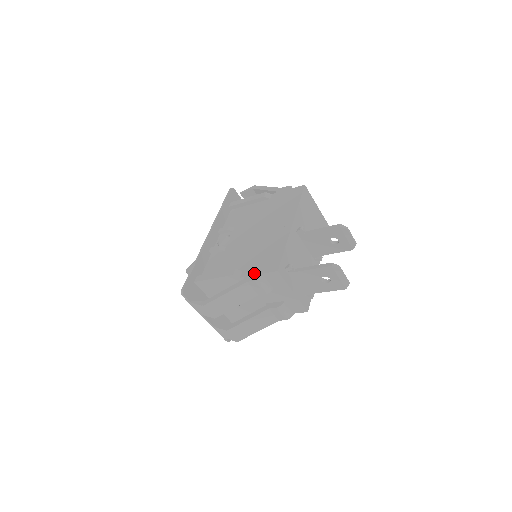
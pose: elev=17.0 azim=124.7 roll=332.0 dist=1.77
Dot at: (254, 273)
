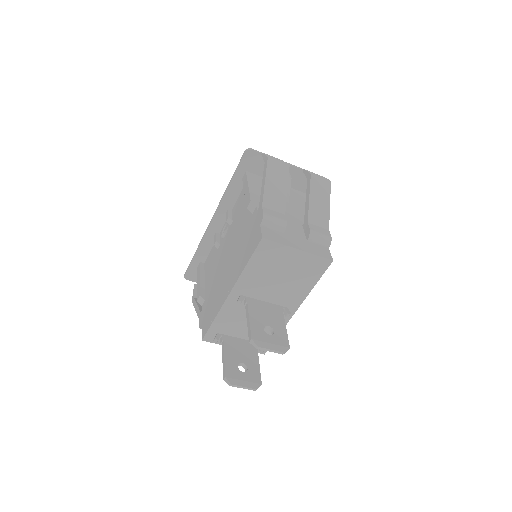
Dot at: (202, 317)
